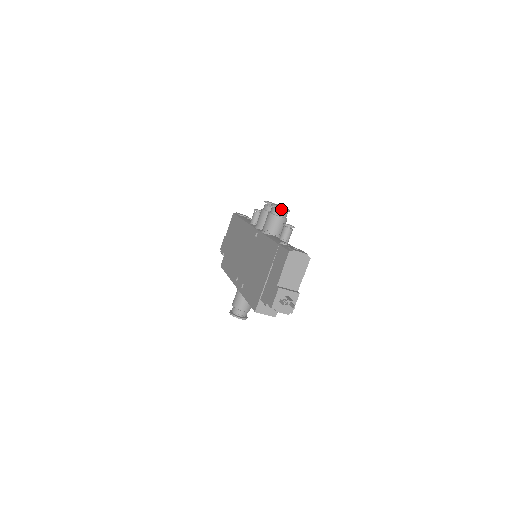
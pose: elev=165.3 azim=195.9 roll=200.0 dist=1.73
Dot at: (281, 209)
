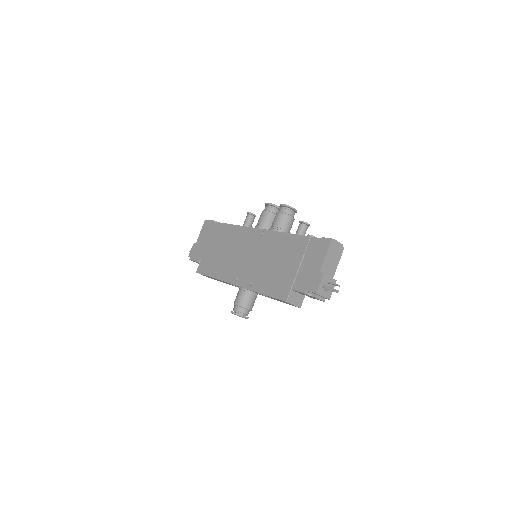
Dot at: (291, 209)
